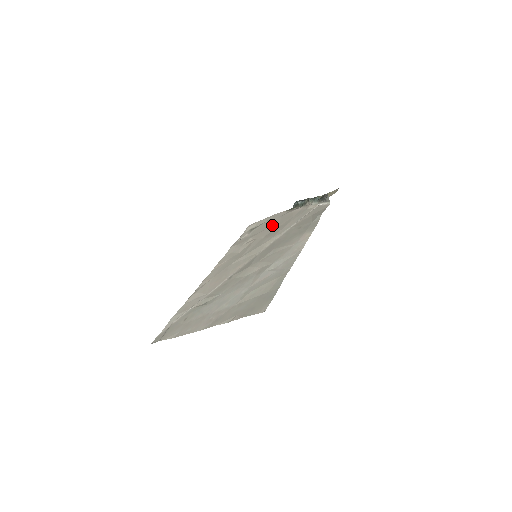
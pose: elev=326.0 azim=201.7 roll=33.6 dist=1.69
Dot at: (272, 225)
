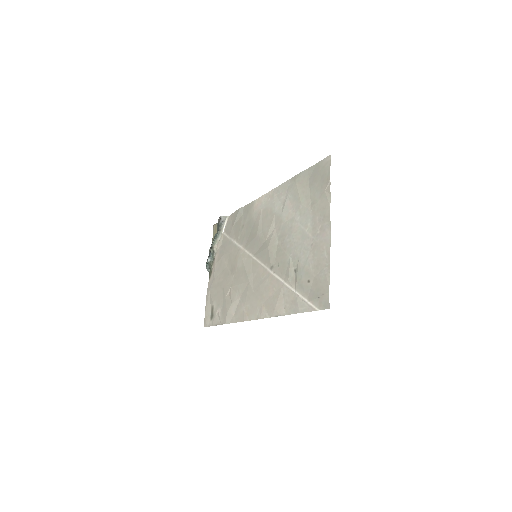
Dot at: (221, 279)
